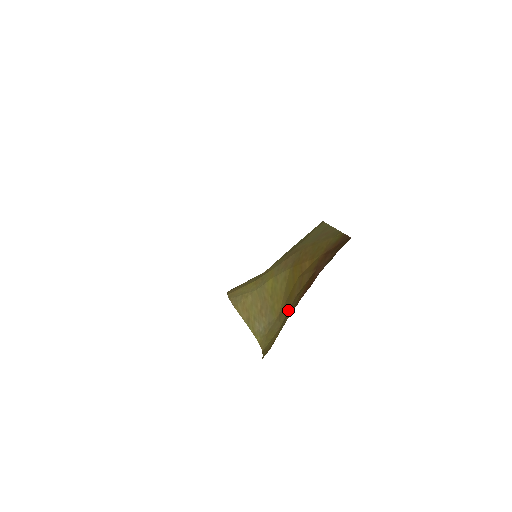
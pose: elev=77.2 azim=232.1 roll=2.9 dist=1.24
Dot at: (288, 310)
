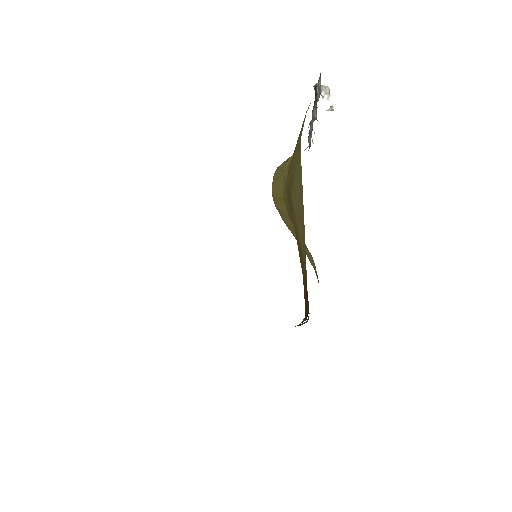
Dot at: occluded
